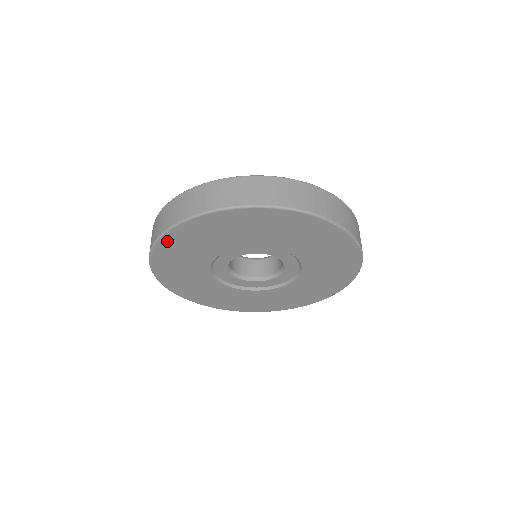
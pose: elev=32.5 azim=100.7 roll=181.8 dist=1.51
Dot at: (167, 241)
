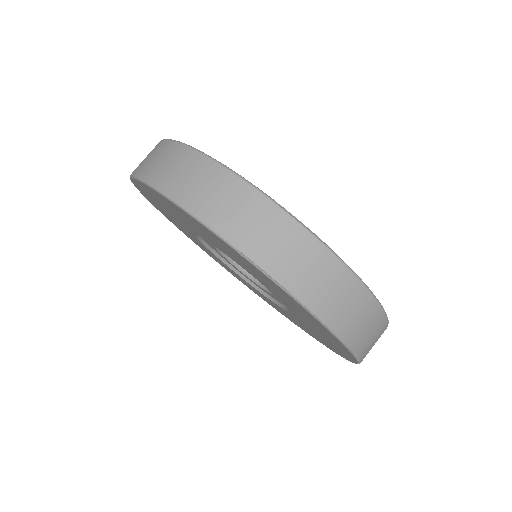
Dot at: occluded
